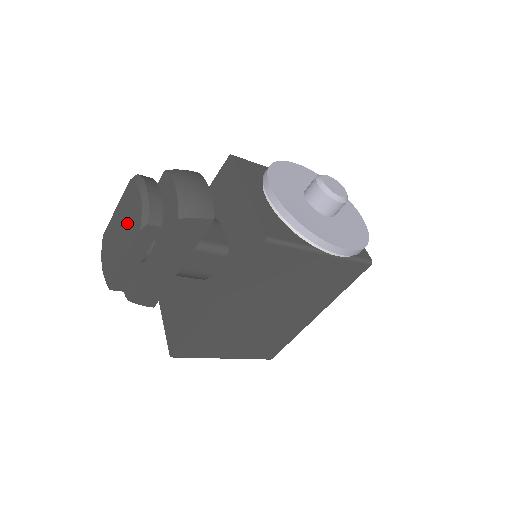
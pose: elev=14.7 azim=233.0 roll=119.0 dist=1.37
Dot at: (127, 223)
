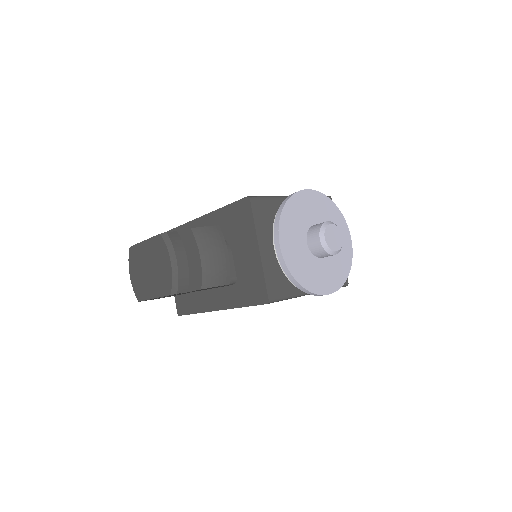
Dot at: (157, 272)
